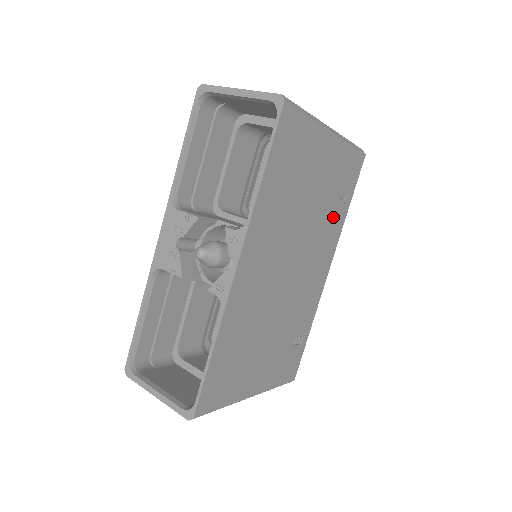
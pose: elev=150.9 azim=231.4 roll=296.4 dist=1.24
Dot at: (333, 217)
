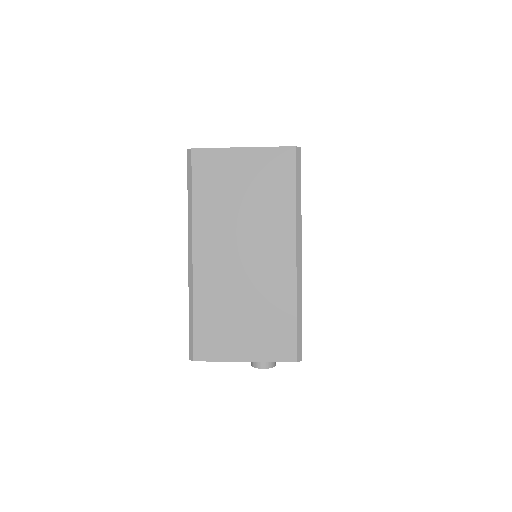
Dot at: occluded
